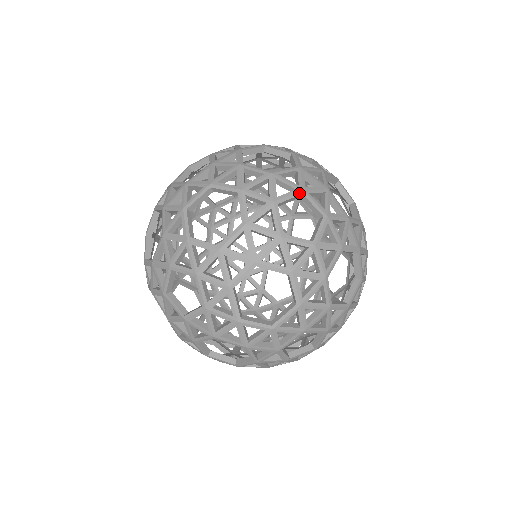
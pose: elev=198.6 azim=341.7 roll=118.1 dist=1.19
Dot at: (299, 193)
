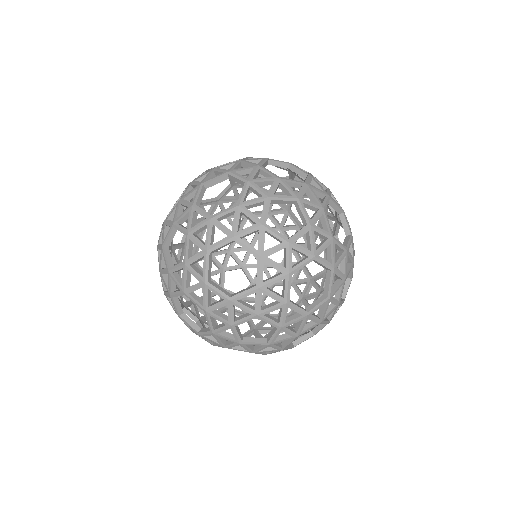
Dot at: (294, 199)
